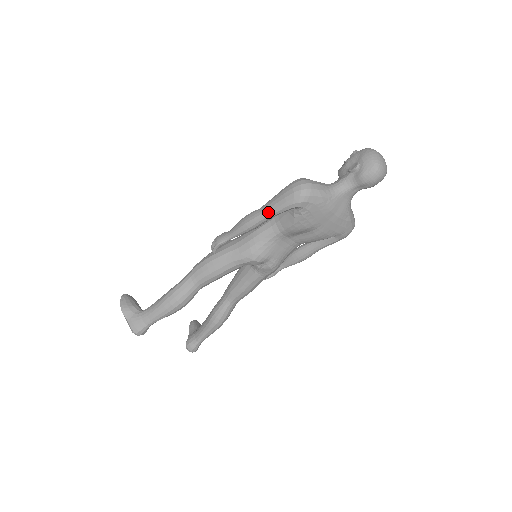
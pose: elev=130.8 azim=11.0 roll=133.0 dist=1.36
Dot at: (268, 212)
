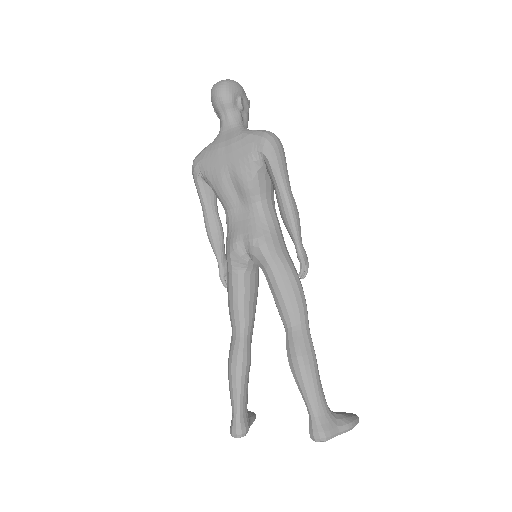
Dot at: occluded
